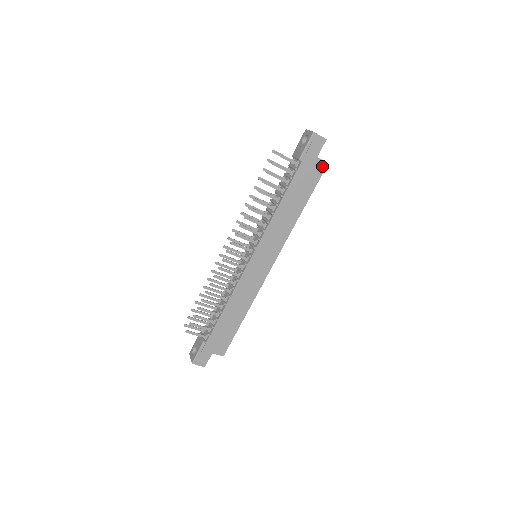
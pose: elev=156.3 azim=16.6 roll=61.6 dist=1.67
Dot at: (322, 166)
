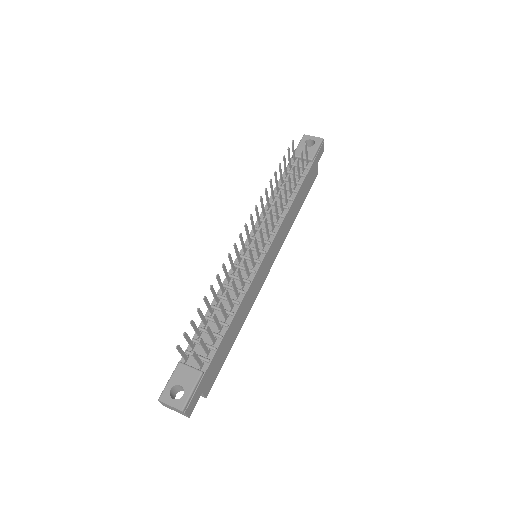
Dot at: (315, 175)
